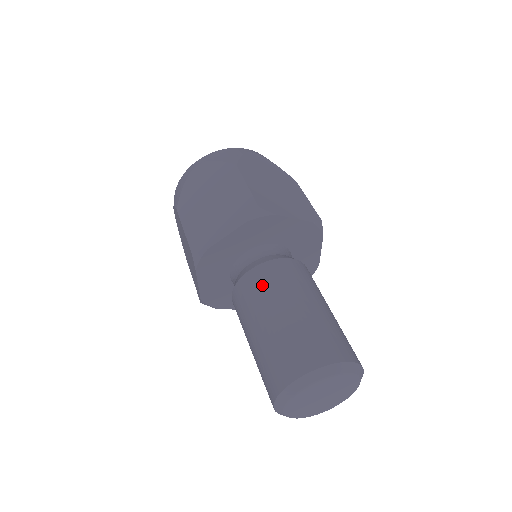
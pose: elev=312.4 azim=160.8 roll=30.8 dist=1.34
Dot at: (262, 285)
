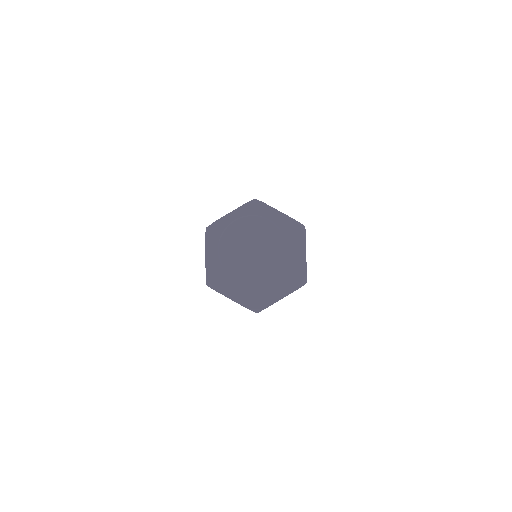
Dot at: occluded
